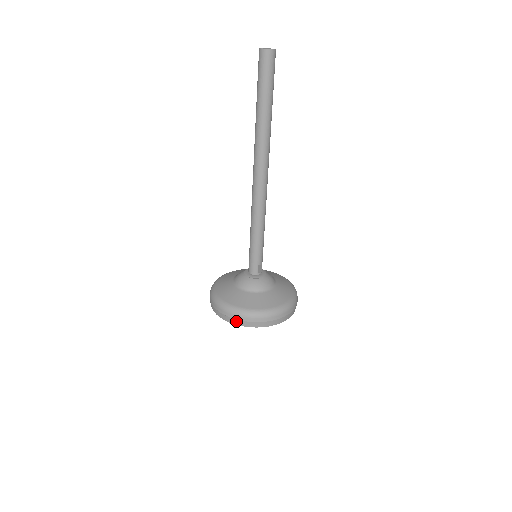
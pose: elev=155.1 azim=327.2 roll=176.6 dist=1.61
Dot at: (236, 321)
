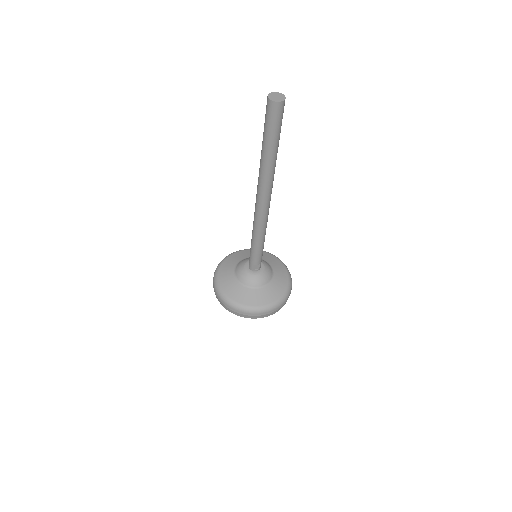
Dot at: (216, 294)
